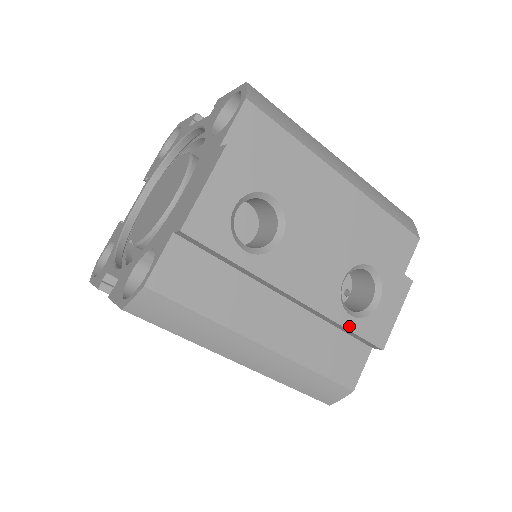
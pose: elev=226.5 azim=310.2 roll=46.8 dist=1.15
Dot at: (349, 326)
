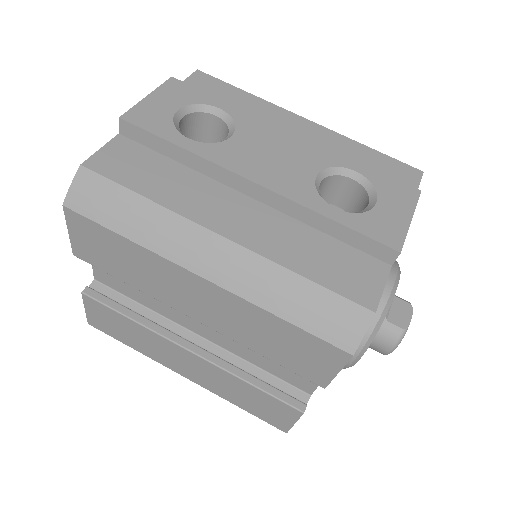
Dot at: (336, 218)
